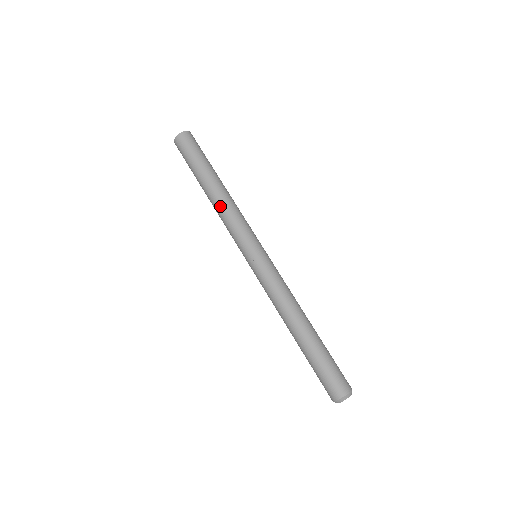
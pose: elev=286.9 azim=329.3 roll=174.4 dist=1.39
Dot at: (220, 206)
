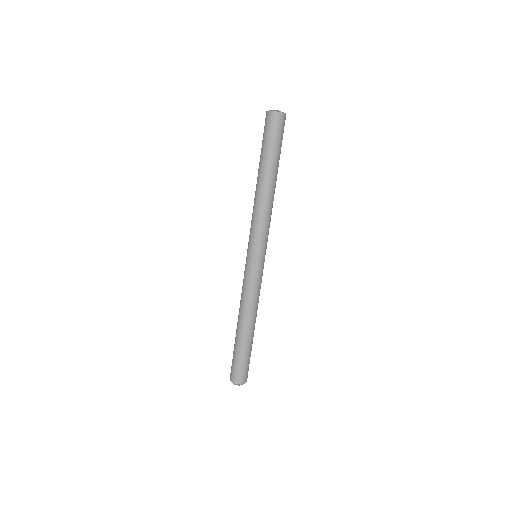
Dot at: (268, 203)
